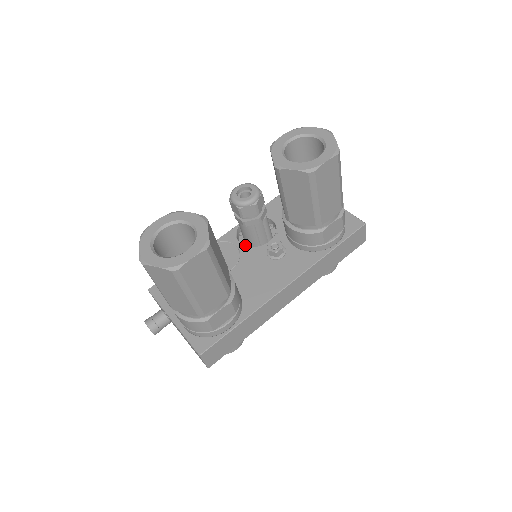
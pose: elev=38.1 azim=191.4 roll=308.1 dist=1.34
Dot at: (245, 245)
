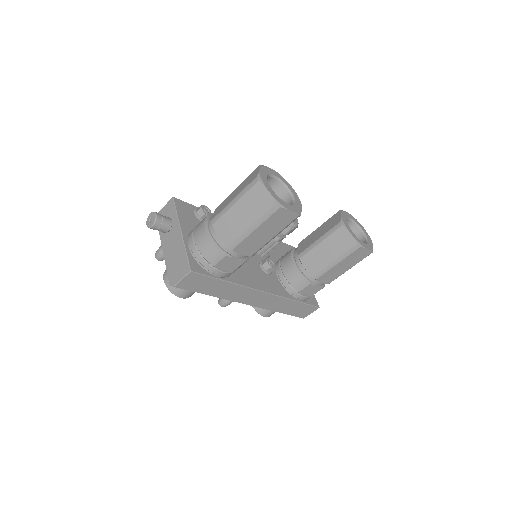
Dot at: occluded
